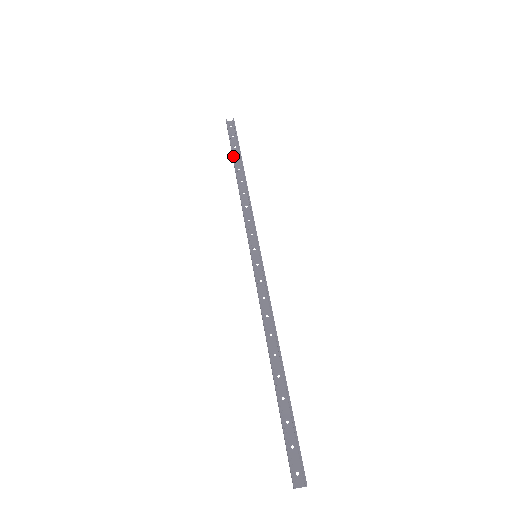
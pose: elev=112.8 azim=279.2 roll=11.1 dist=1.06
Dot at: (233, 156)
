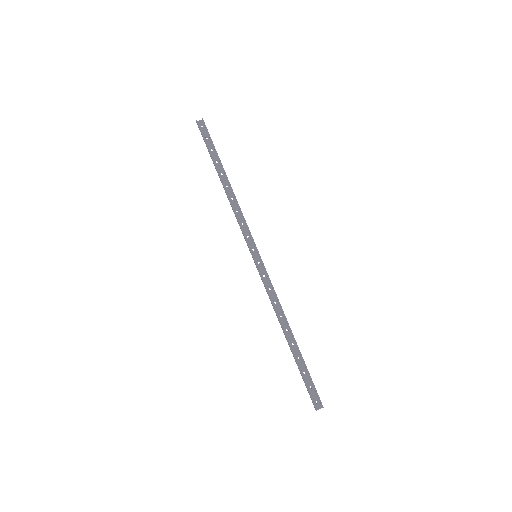
Dot at: (214, 163)
